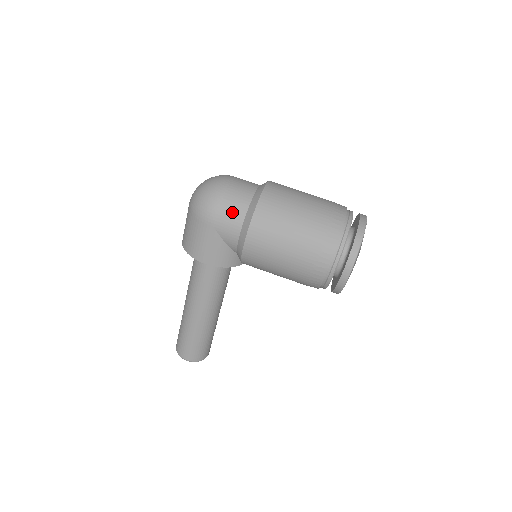
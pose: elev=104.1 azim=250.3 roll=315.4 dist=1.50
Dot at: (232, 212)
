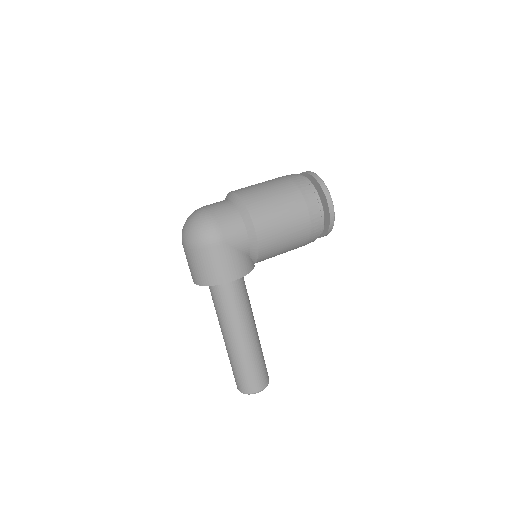
Dot at: (231, 222)
